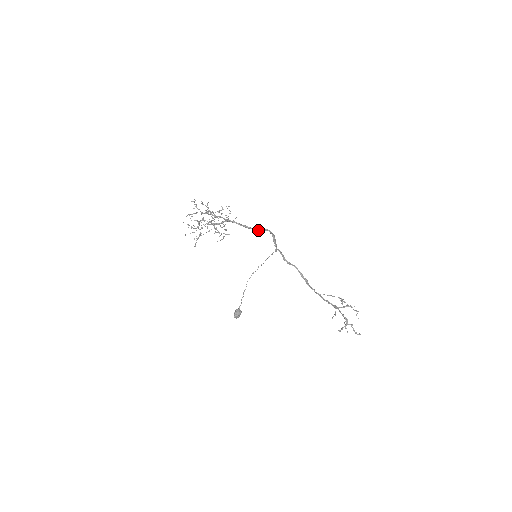
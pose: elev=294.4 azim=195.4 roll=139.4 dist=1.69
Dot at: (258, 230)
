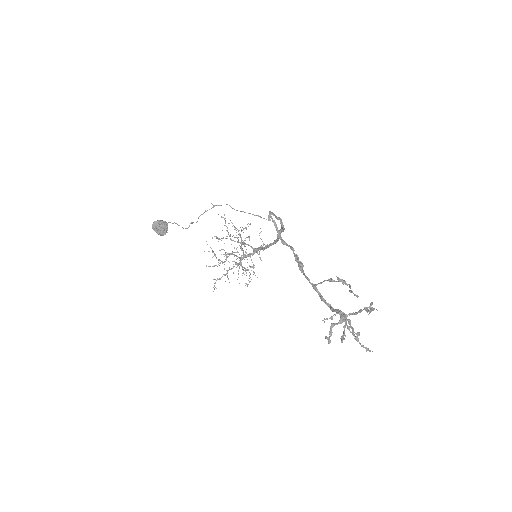
Dot at: (277, 241)
